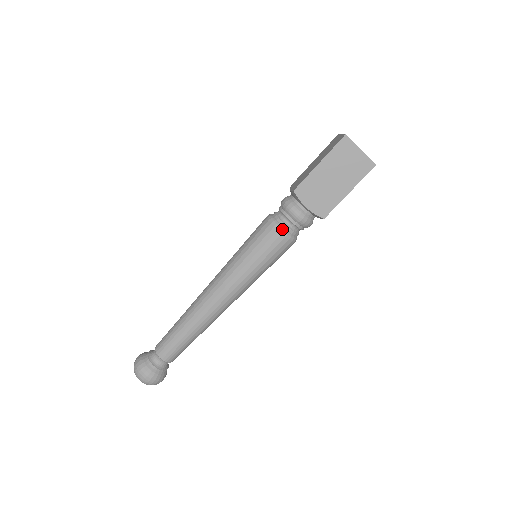
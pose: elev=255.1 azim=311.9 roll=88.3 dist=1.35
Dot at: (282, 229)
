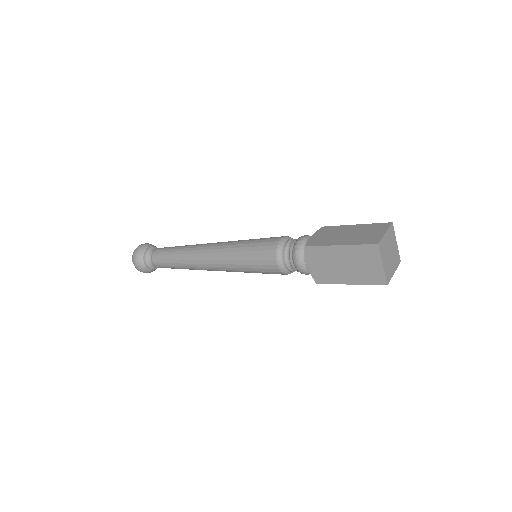
Dot at: (280, 262)
